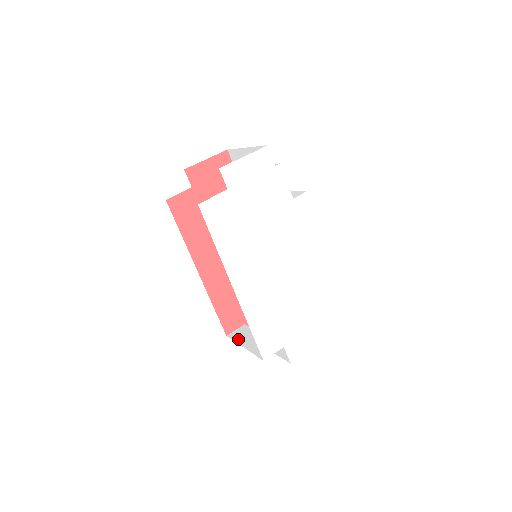
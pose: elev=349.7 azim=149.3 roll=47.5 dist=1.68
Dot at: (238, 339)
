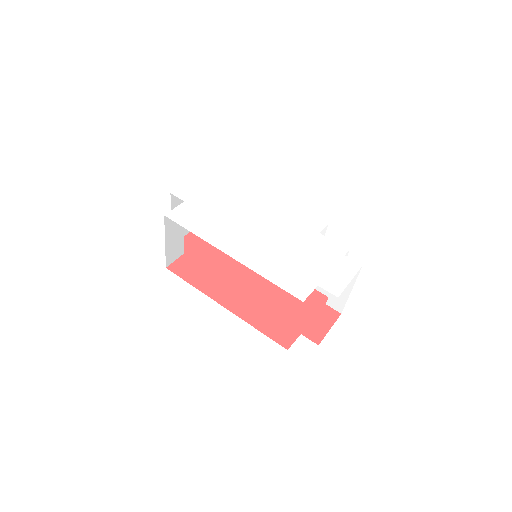
Dot at: occluded
